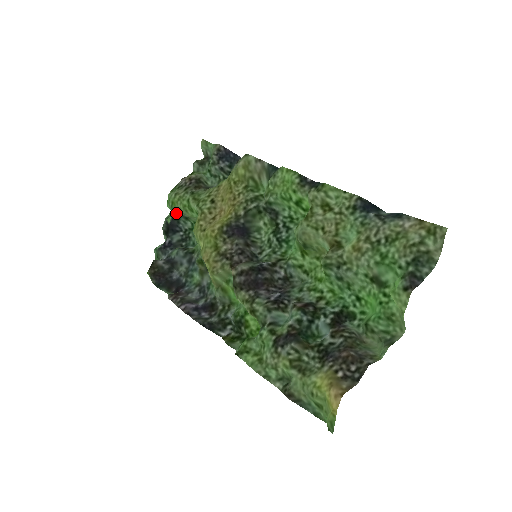
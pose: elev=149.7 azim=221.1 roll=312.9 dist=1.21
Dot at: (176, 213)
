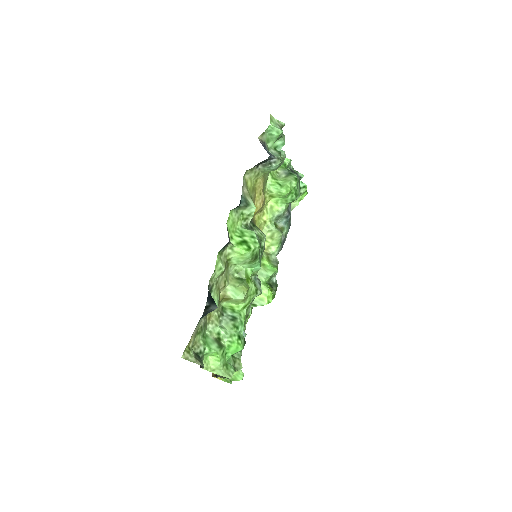
Dot at: (286, 168)
